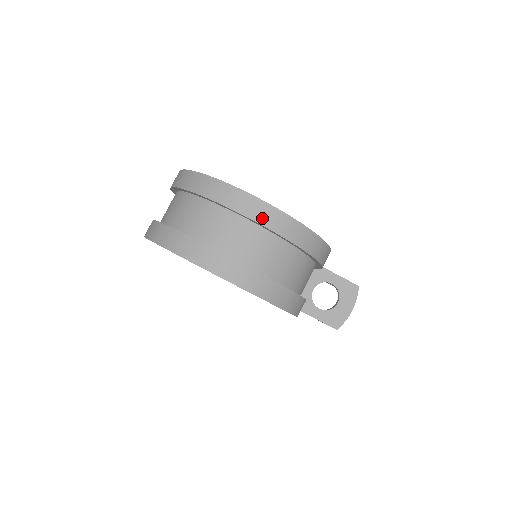
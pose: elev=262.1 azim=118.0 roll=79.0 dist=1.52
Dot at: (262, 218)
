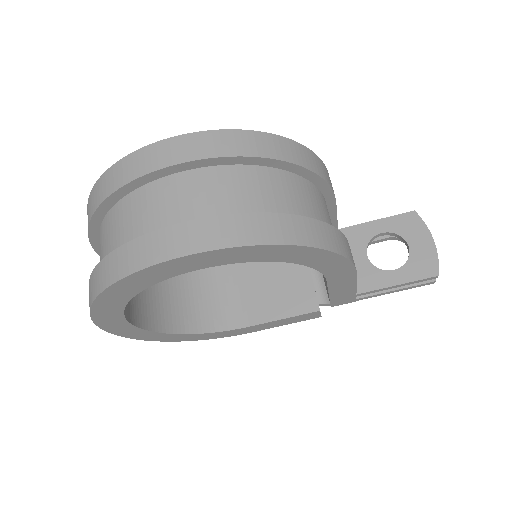
Dot at: (181, 155)
